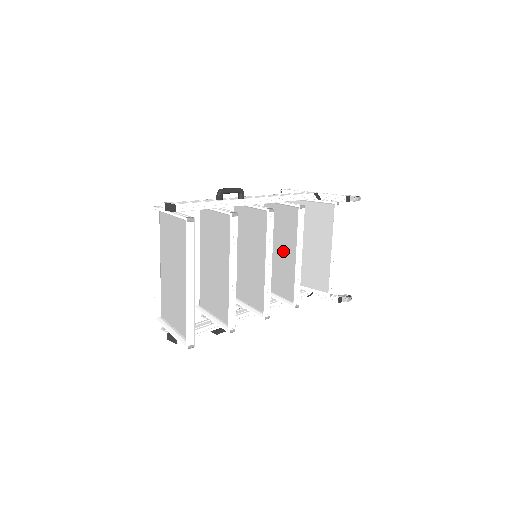
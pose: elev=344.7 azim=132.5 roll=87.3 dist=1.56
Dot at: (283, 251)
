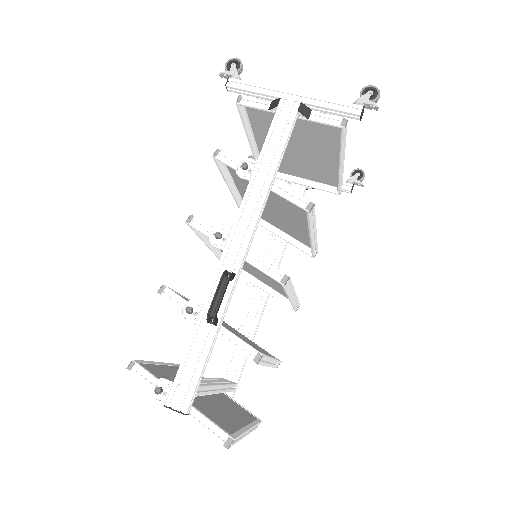
Dot at: (279, 211)
